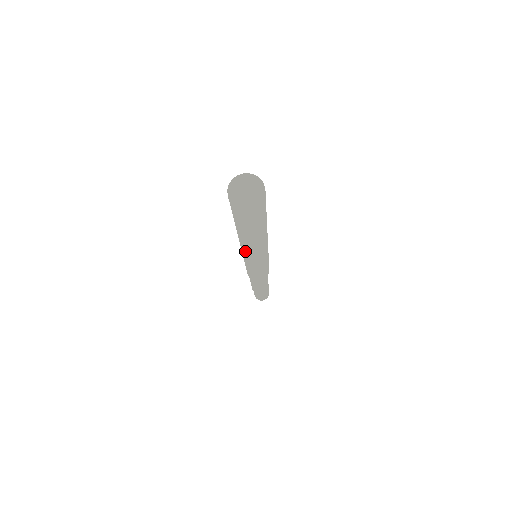
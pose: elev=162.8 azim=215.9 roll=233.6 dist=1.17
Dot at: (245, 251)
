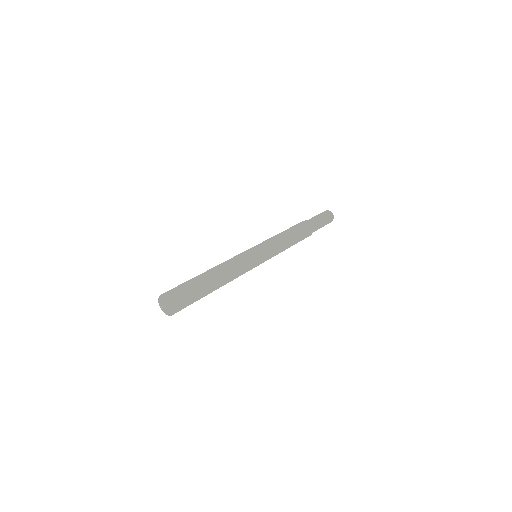
Dot at: occluded
